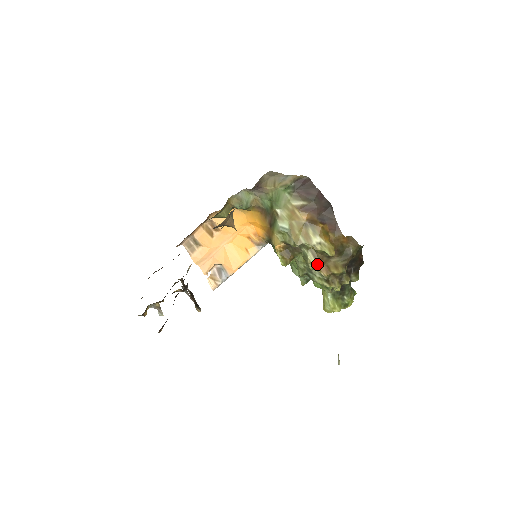
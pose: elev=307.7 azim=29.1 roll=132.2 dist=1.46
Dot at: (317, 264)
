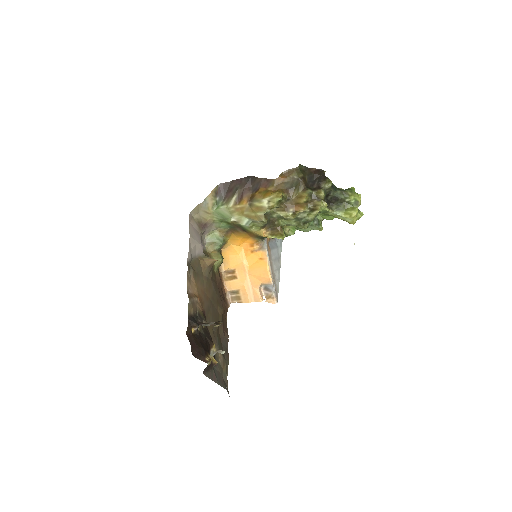
Dot at: (290, 212)
